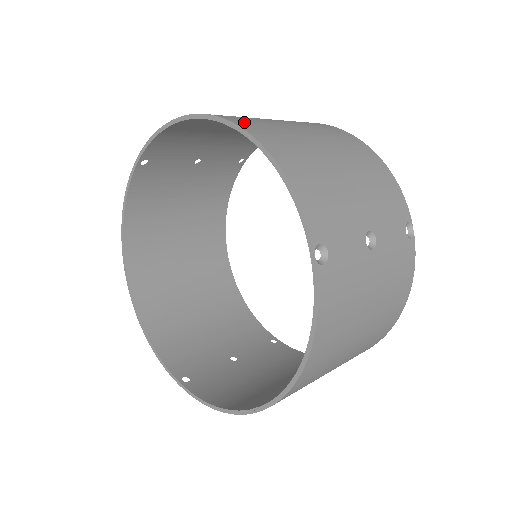
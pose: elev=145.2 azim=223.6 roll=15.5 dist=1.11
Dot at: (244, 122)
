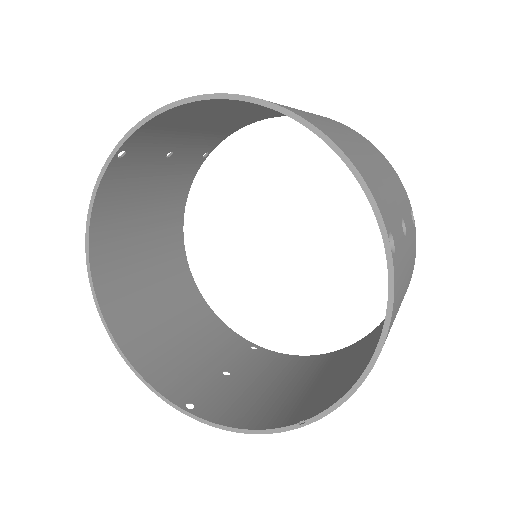
Dot at: occluded
